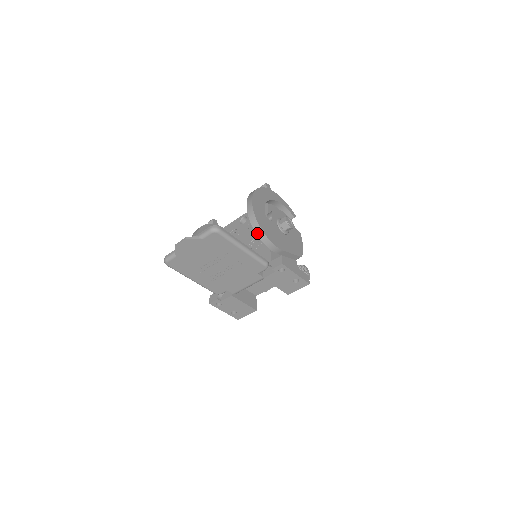
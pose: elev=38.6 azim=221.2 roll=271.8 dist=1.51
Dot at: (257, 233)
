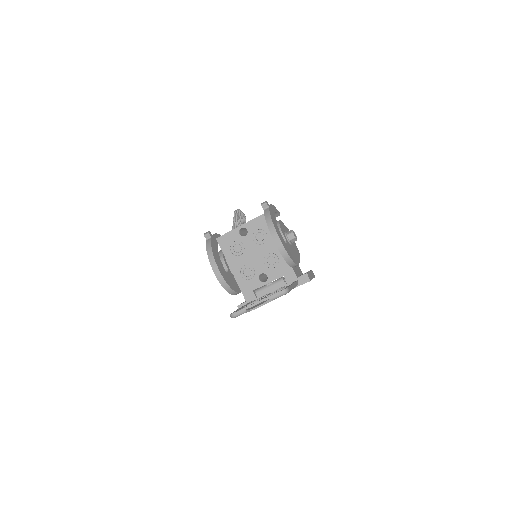
Dot at: (288, 263)
